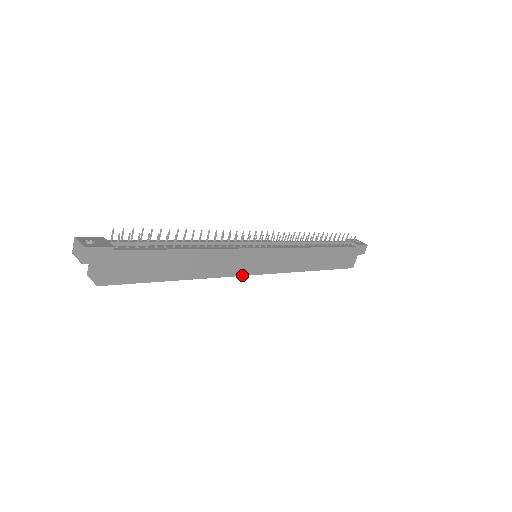
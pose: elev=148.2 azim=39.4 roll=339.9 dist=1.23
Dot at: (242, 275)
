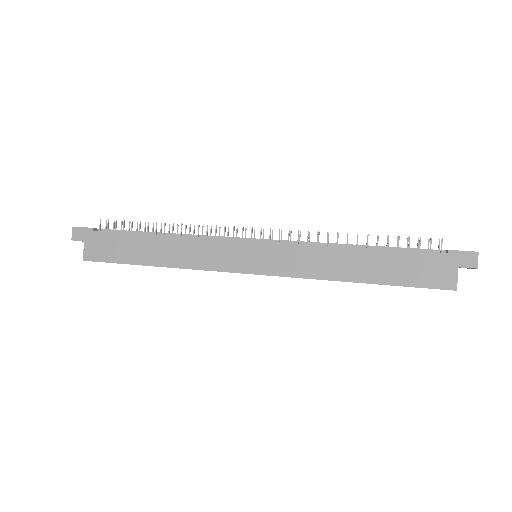
Dot at: (229, 272)
